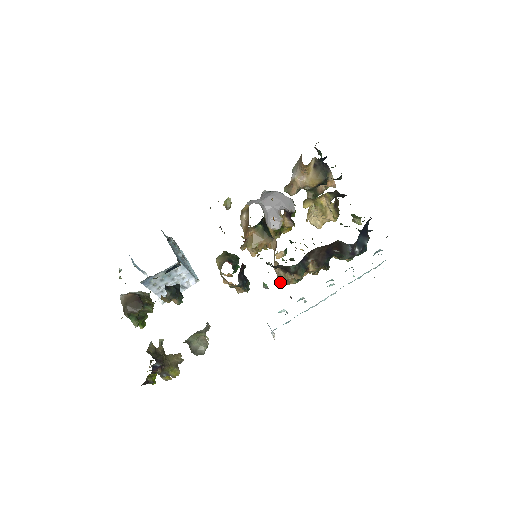
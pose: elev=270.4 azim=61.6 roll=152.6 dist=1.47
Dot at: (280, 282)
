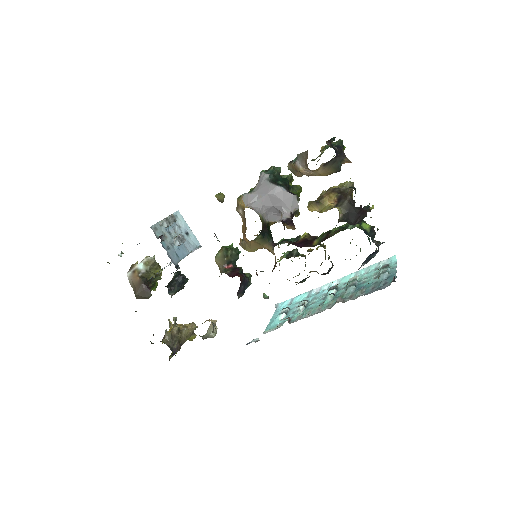
Dot at: occluded
